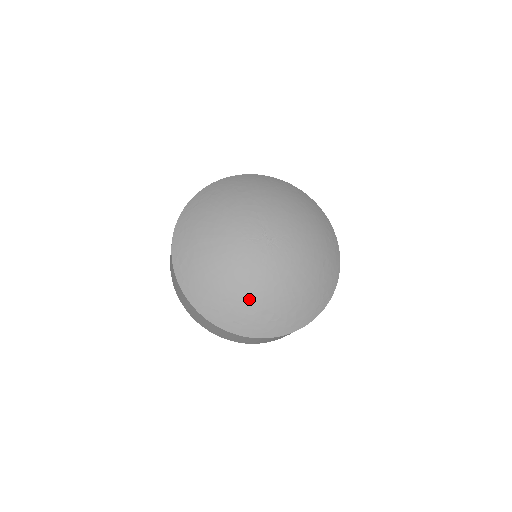
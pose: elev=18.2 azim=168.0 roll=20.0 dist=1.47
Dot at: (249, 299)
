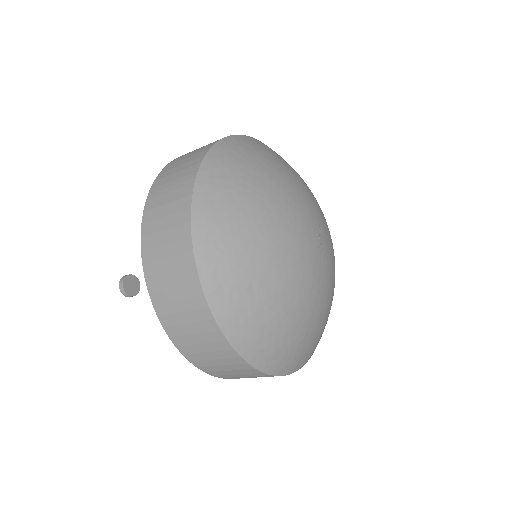
Dot at: (265, 277)
